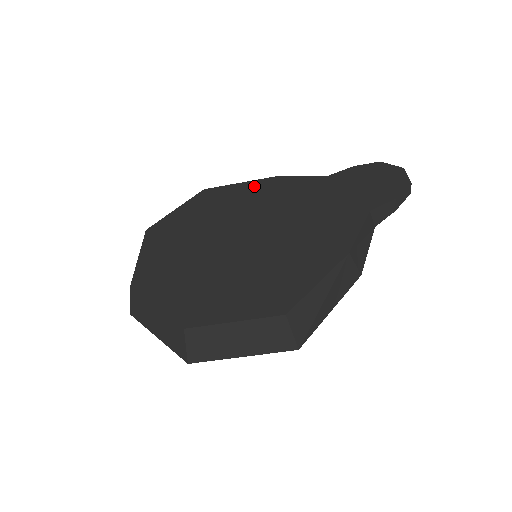
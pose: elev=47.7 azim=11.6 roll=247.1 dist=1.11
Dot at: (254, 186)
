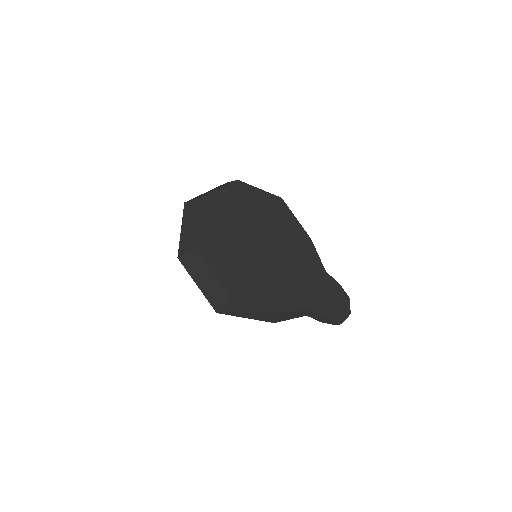
Dot at: (298, 229)
